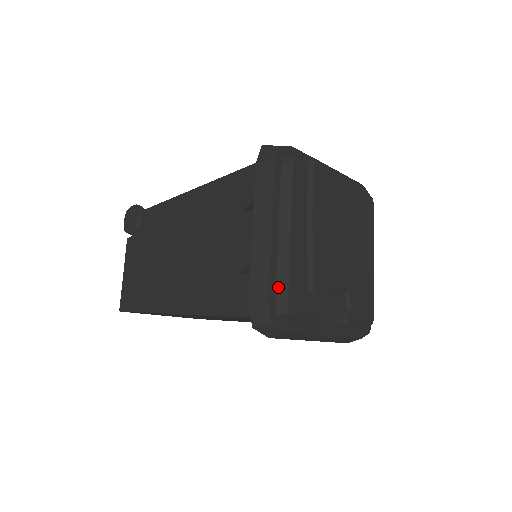
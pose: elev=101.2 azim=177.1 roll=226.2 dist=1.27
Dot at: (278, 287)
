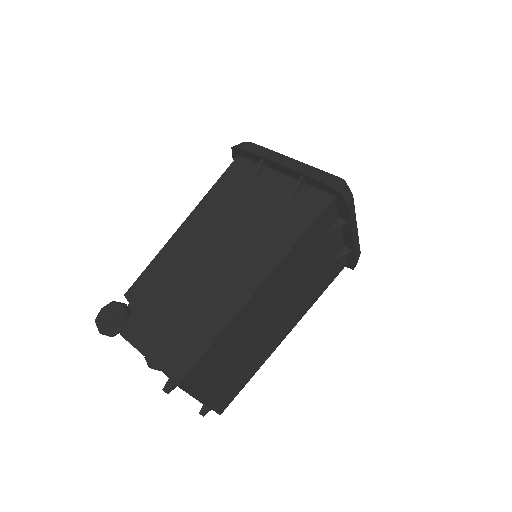
Dot at: occluded
